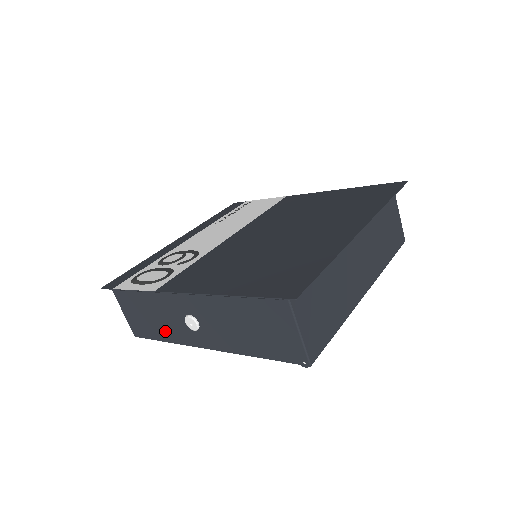
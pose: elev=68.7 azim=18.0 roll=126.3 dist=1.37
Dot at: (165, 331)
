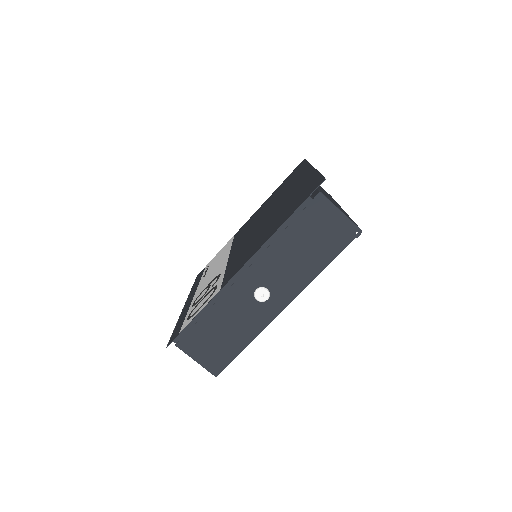
Dot at: (242, 334)
